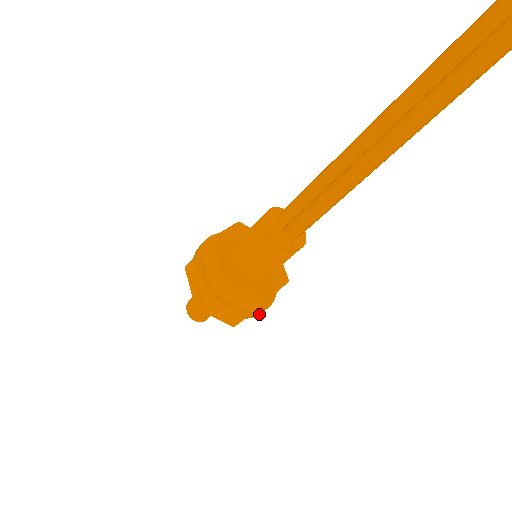
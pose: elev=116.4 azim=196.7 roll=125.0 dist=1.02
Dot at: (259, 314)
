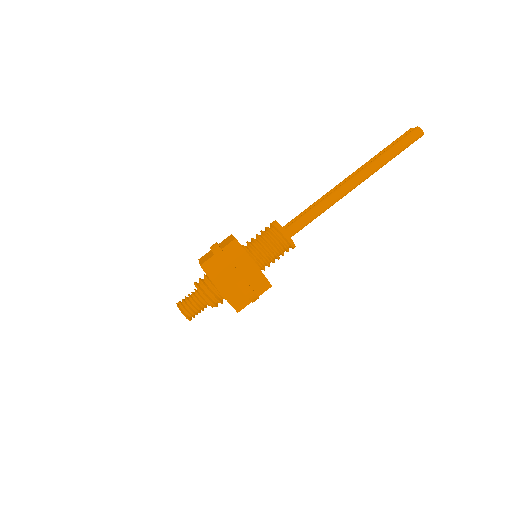
Dot at: (244, 292)
